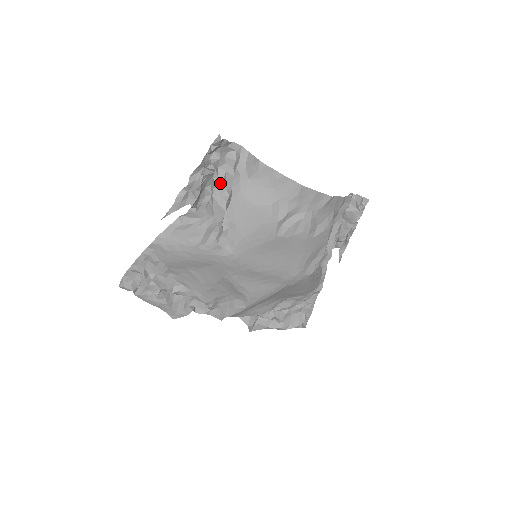
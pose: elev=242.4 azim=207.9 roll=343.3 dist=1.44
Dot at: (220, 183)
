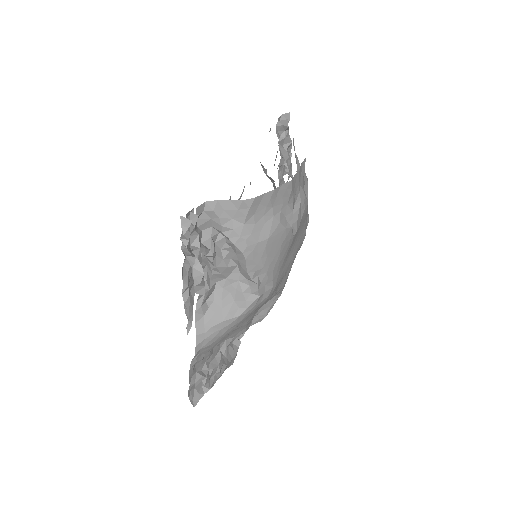
Dot at: (214, 252)
